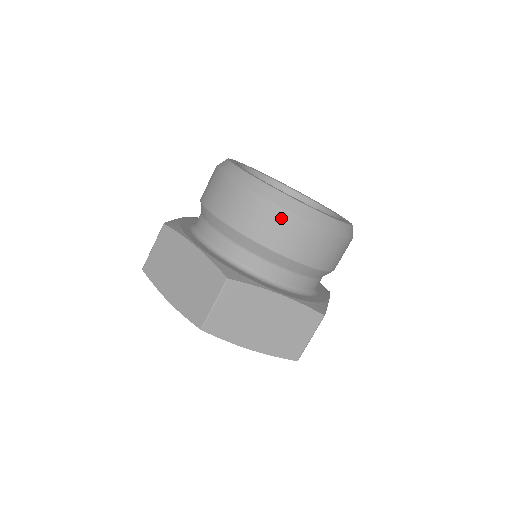
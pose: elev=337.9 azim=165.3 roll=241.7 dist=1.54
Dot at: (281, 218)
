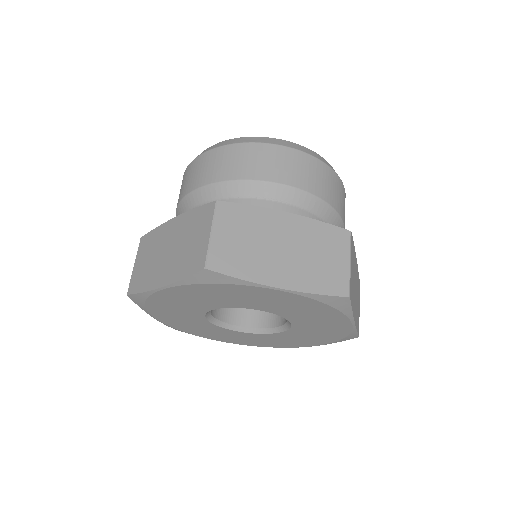
Dot at: (336, 181)
